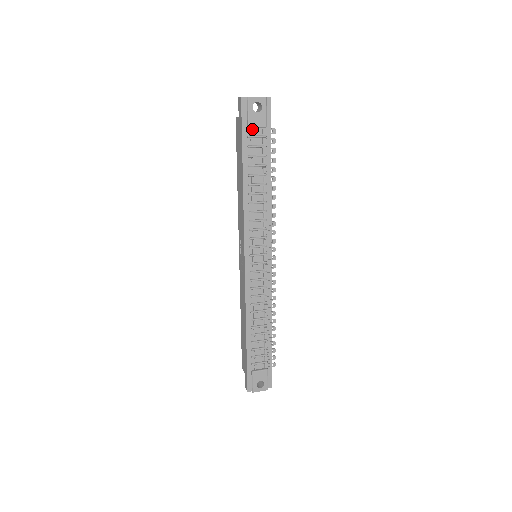
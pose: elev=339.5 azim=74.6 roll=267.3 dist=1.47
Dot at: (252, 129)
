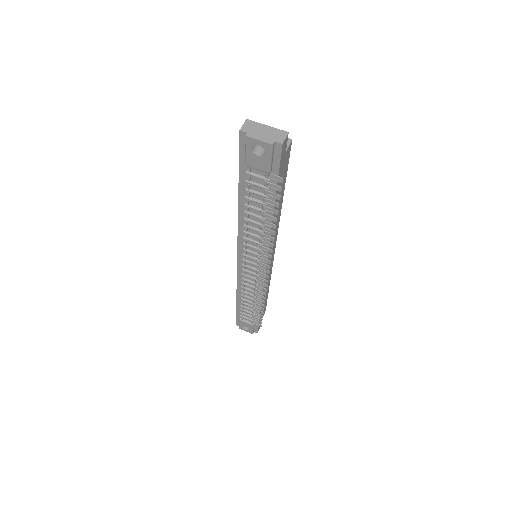
Dot at: (253, 166)
